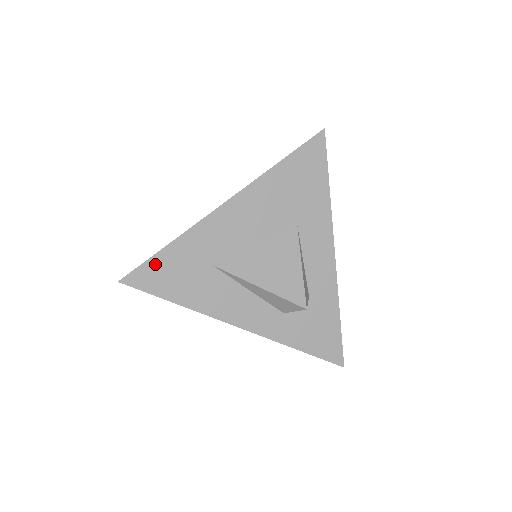
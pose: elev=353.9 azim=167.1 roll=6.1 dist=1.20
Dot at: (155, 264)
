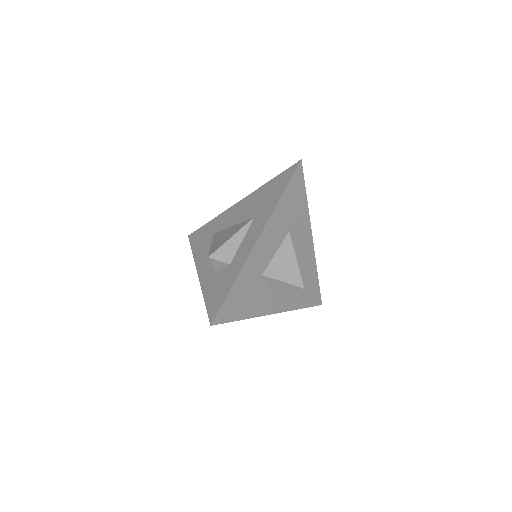
Dot at: (201, 230)
